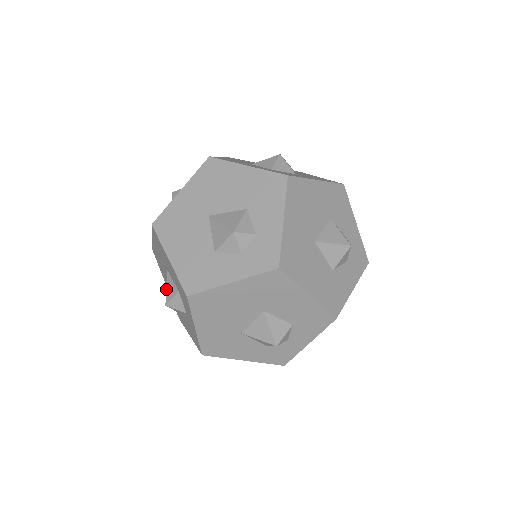
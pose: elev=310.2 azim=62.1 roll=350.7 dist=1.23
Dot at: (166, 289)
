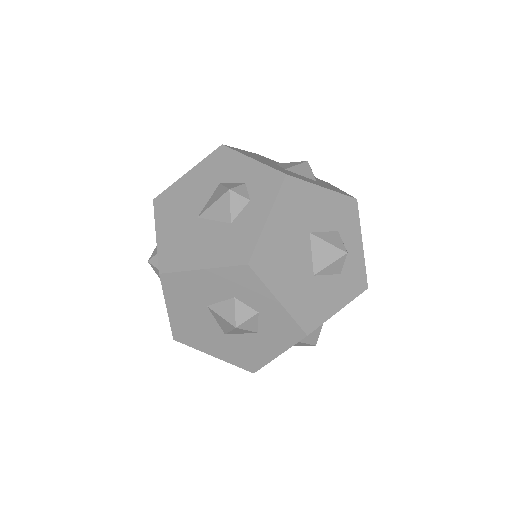
Dot at: (222, 317)
